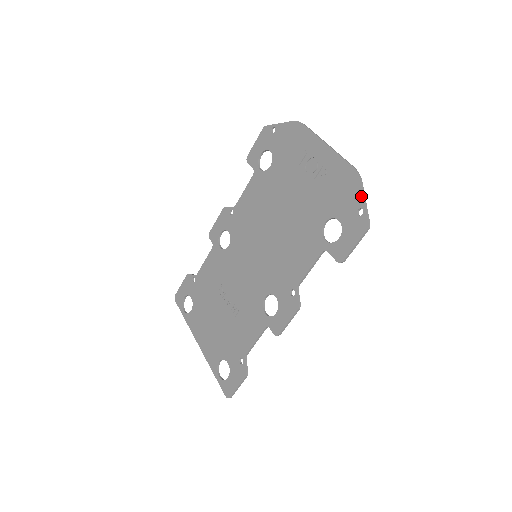
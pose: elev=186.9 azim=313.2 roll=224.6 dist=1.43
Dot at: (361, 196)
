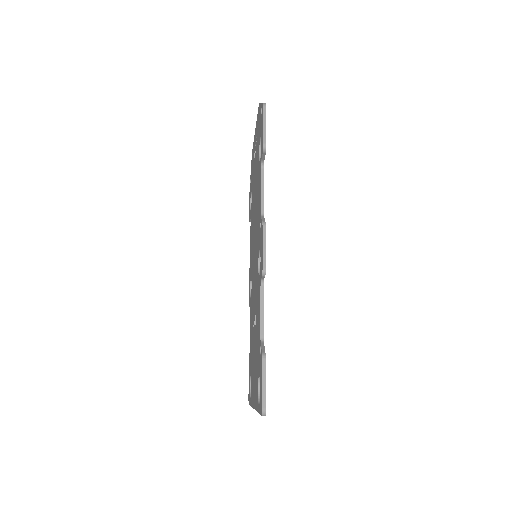
Dot at: (260, 105)
